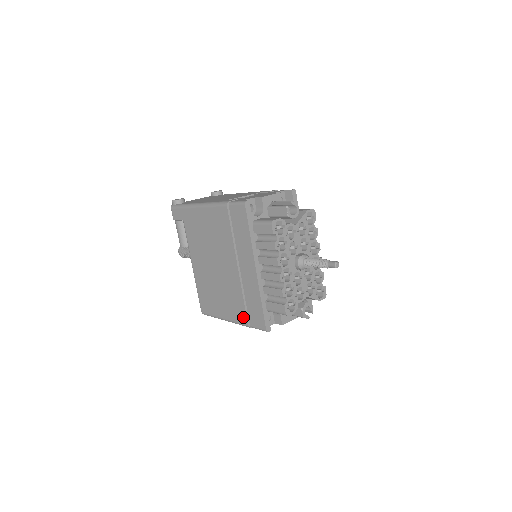
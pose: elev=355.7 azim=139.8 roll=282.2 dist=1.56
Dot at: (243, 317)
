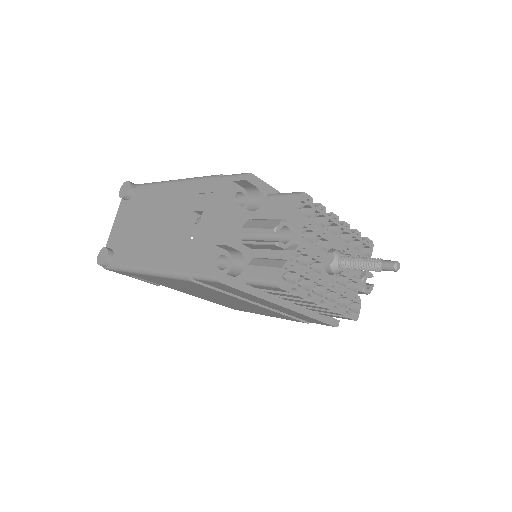
Dot at: occluded
